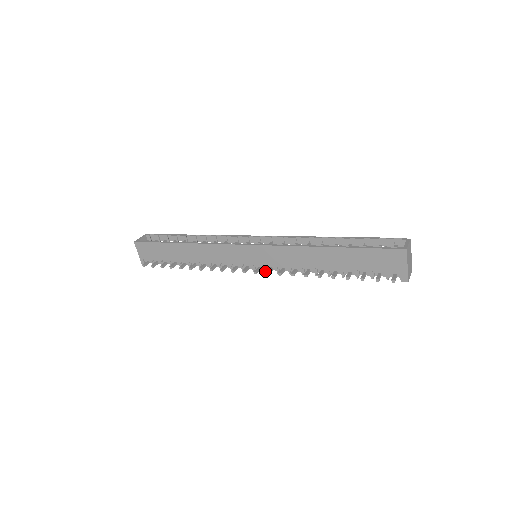
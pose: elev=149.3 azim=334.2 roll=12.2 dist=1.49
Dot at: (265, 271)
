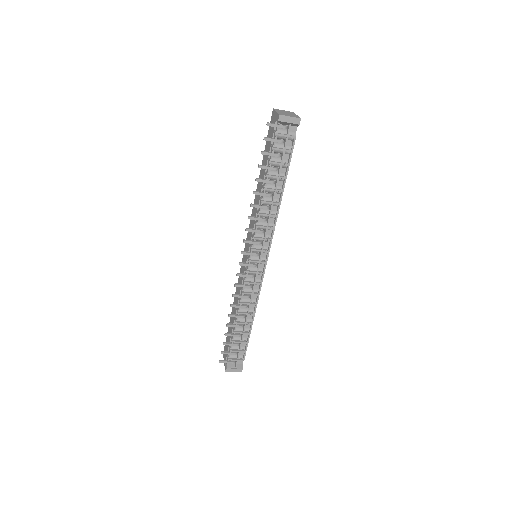
Dot at: (250, 249)
